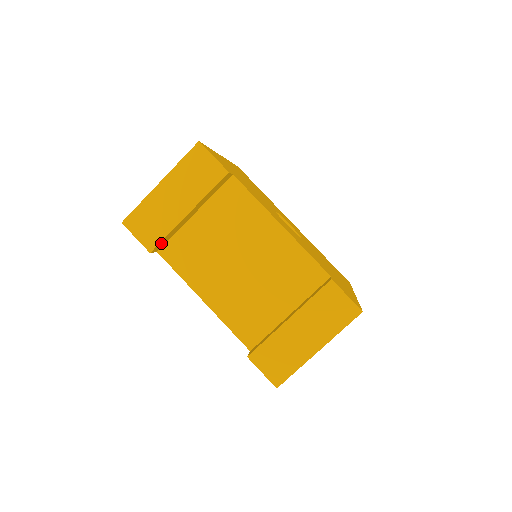
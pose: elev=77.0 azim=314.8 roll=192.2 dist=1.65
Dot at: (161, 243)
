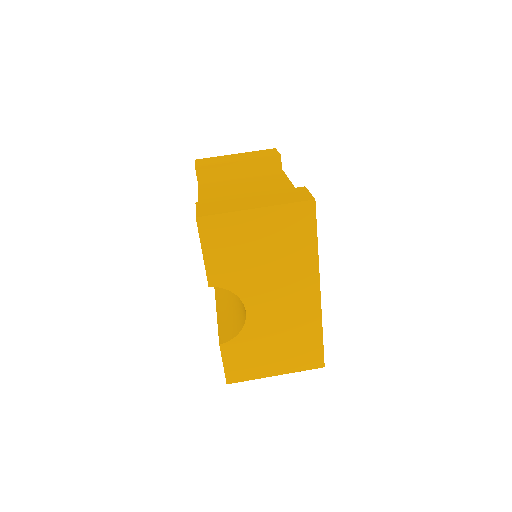
Dot at: (206, 171)
